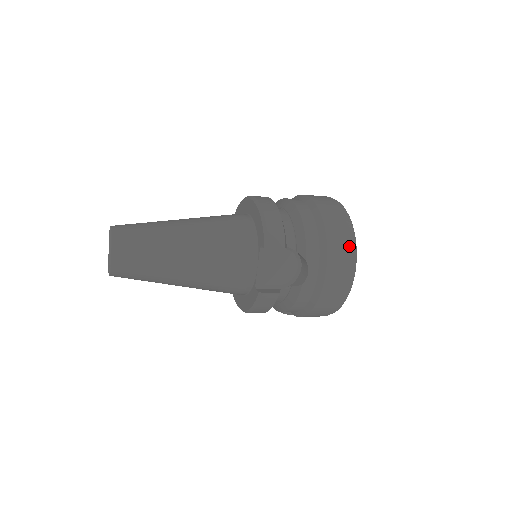
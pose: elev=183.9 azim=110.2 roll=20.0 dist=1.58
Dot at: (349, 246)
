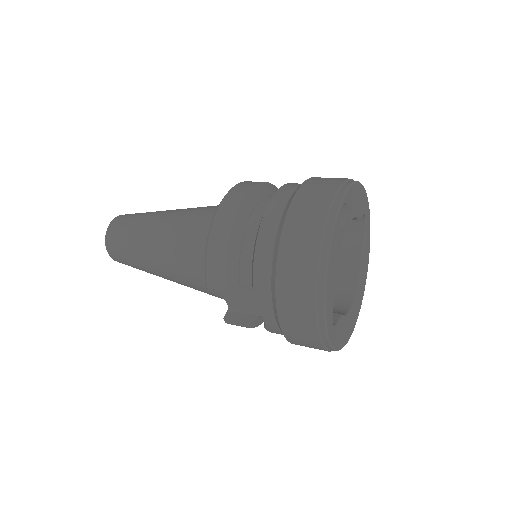
Dot at: (310, 305)
